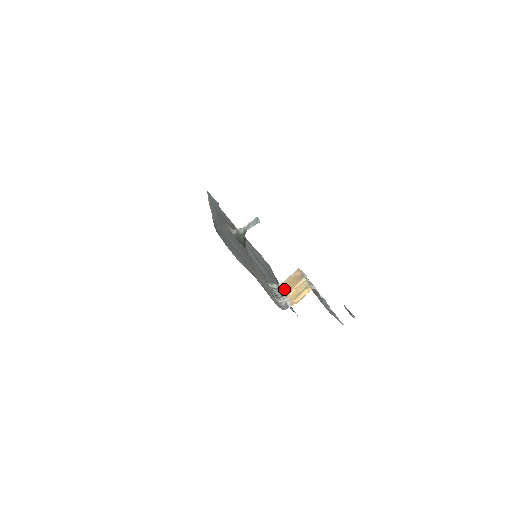
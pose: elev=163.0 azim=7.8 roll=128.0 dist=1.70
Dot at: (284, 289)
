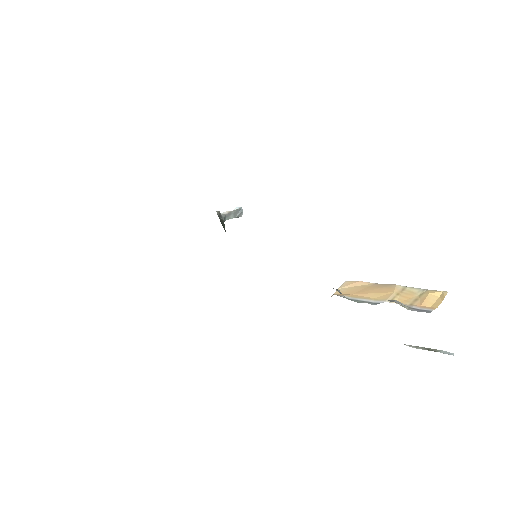
Dot at: (363, 297)
